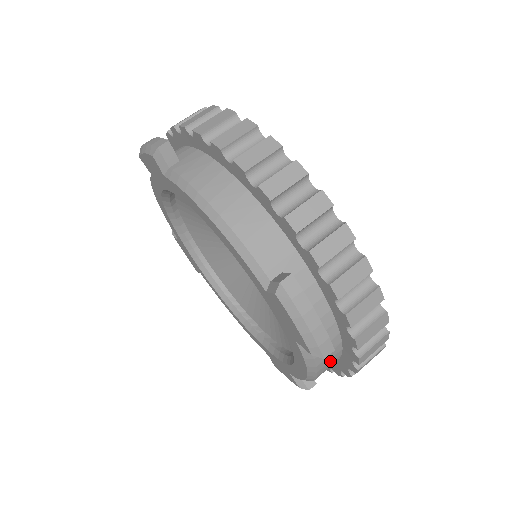
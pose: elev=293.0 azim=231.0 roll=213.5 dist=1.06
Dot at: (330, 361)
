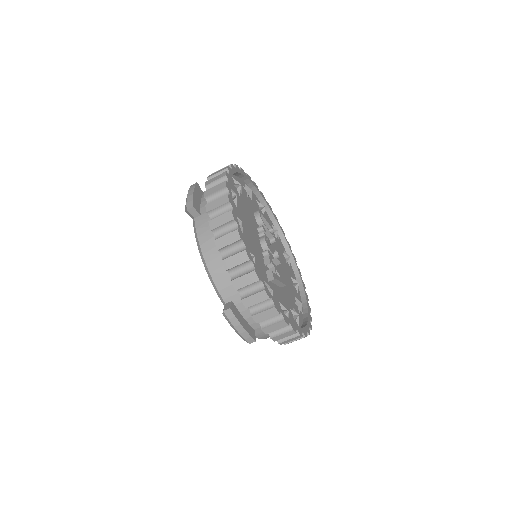
Dot at: occluded
